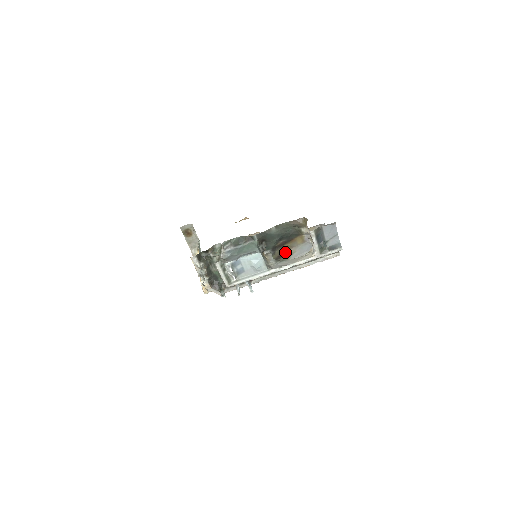
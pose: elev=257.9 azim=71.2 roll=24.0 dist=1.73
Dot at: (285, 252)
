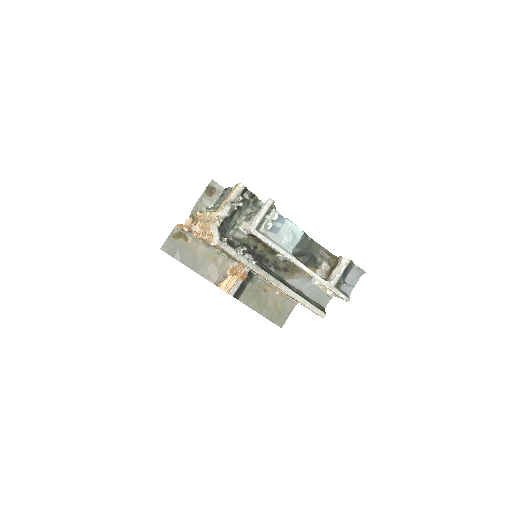
Dot at: (291, 270)
